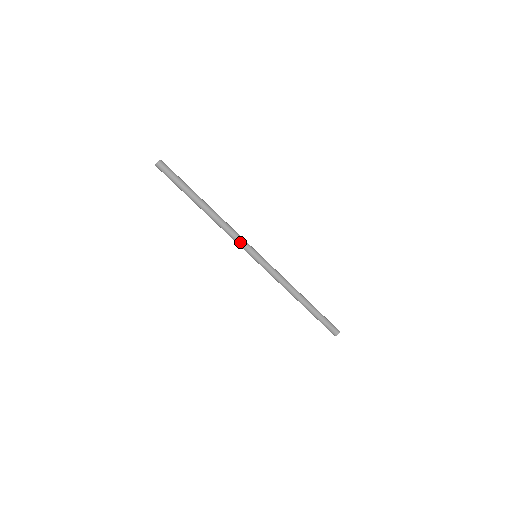
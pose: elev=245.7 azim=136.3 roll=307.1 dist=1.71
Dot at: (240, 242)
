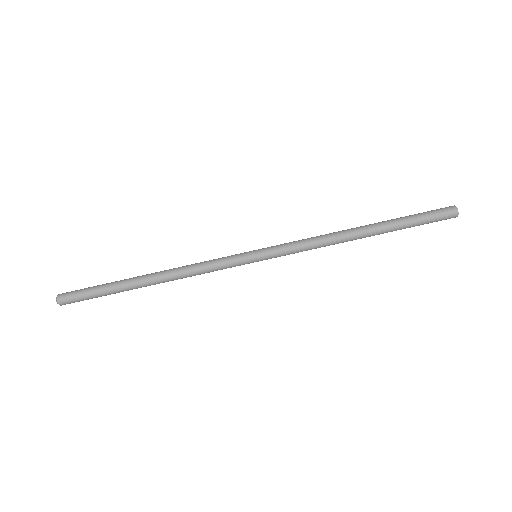
Dot at: (222, 268)
